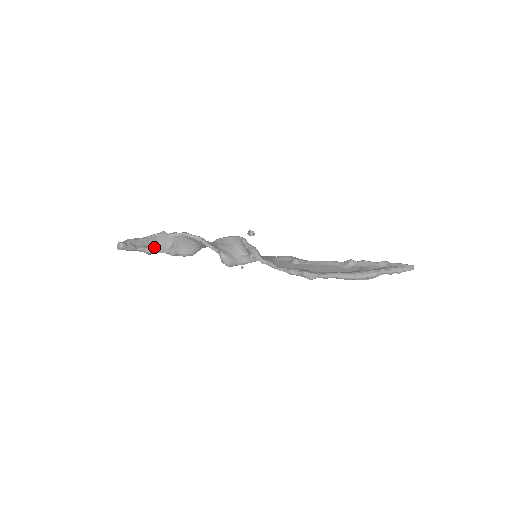
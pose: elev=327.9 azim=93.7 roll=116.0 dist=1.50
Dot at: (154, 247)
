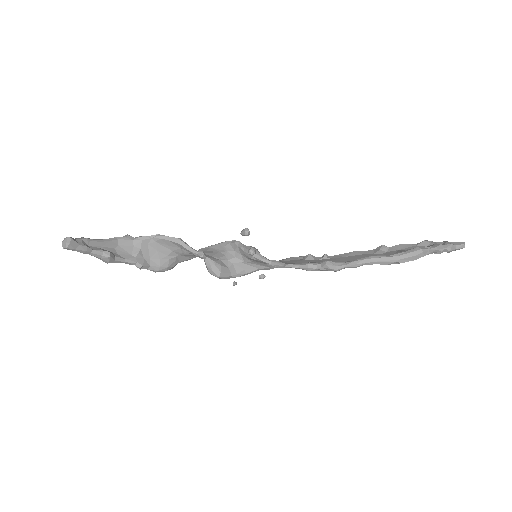
Dot at: (115, 253)
